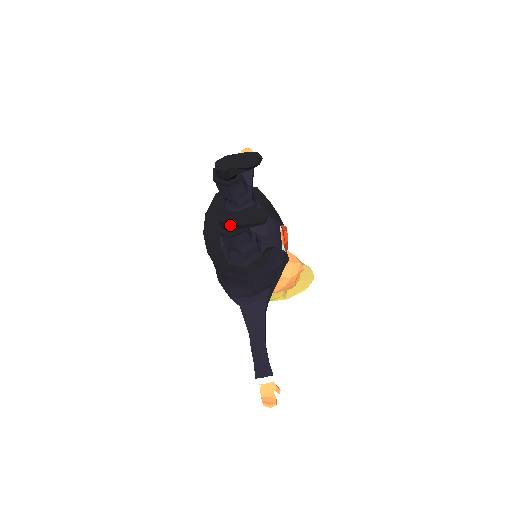
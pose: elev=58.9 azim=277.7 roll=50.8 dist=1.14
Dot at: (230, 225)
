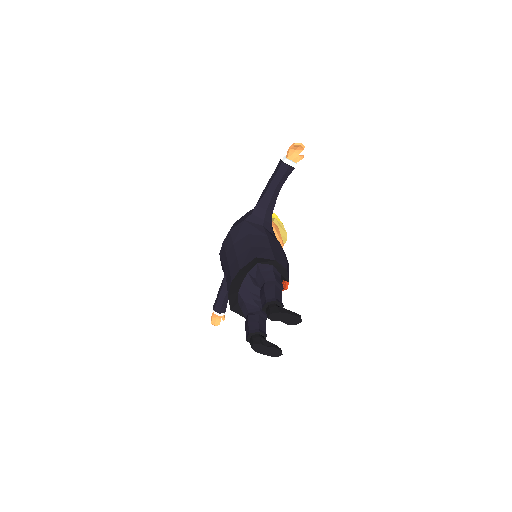
Dot at: (257, 352)
